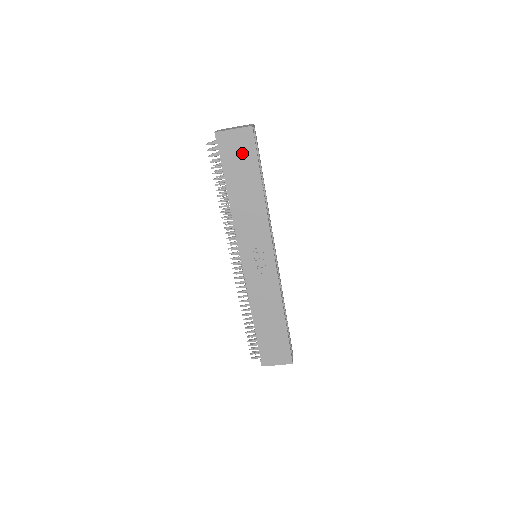
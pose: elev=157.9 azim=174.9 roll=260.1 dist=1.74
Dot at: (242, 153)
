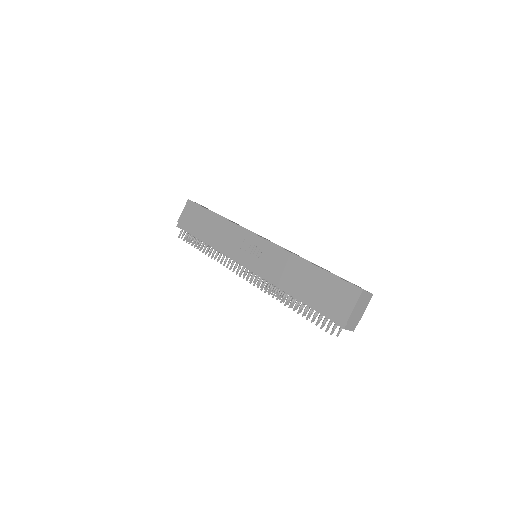
Dot at: (194, 215)
